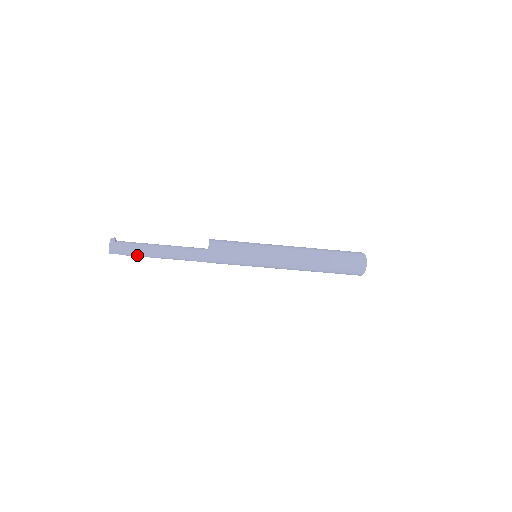
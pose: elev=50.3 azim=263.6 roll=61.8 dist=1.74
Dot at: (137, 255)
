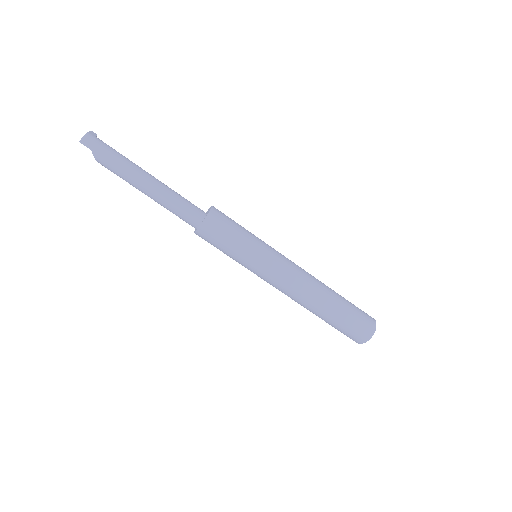
Dot at: (116, 165)
